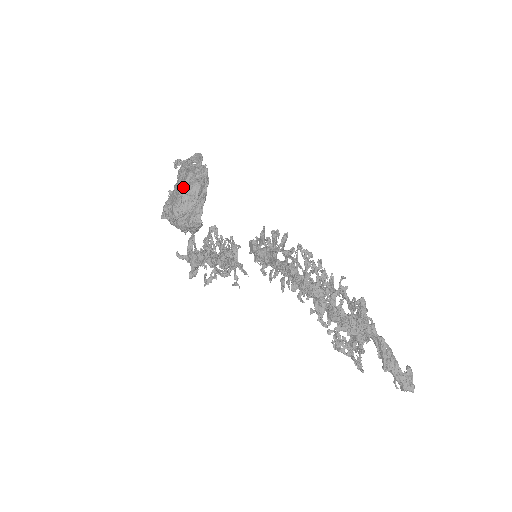
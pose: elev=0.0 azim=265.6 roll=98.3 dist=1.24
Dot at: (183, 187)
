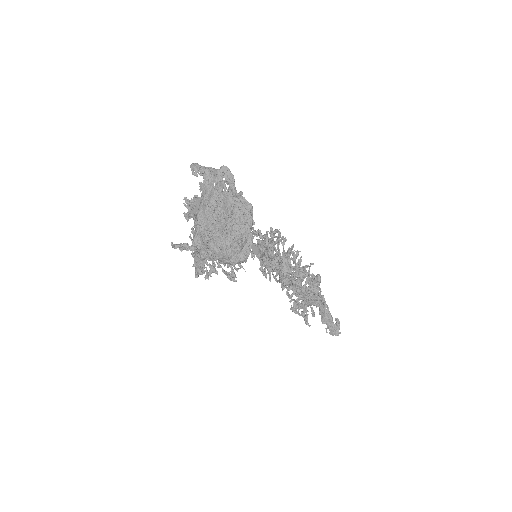
Dot at: (233, 228)
